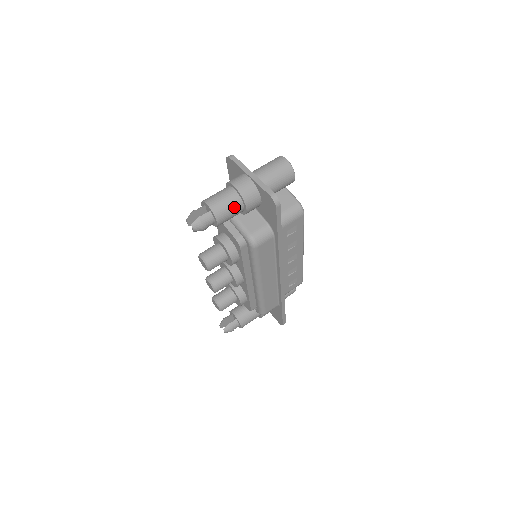
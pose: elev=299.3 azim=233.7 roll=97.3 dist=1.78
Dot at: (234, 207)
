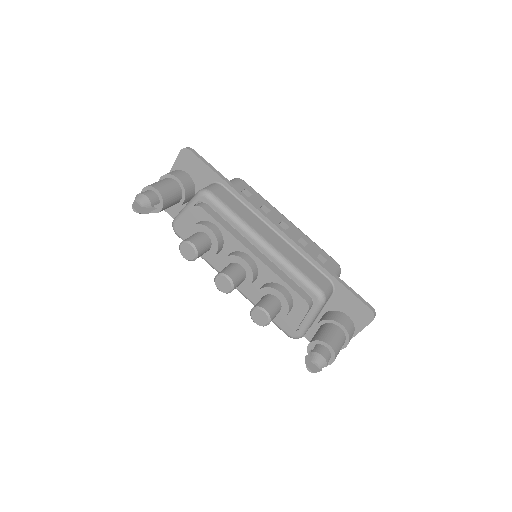
Dot at: (165, 181)
